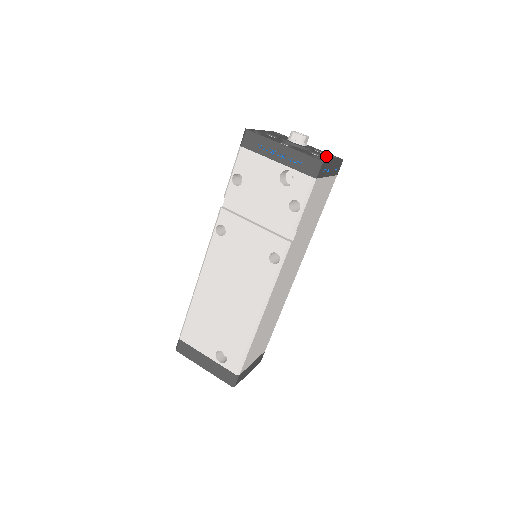
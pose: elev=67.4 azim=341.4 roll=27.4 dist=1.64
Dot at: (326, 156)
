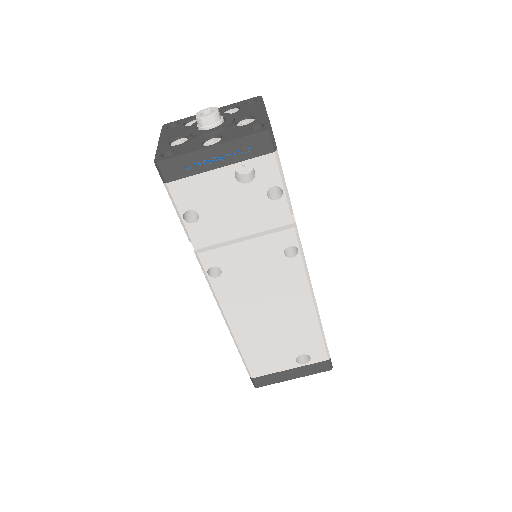
Dot at: (252, 112)
